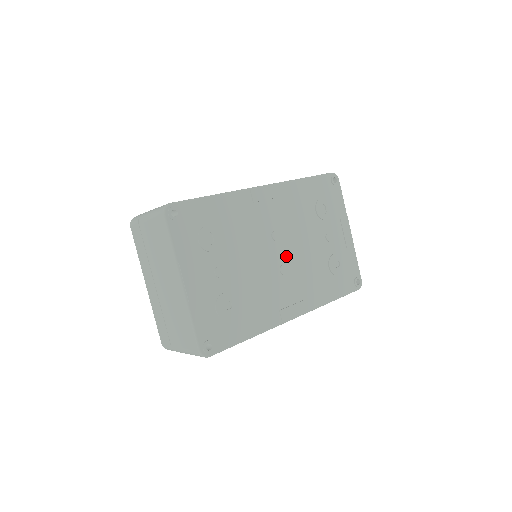
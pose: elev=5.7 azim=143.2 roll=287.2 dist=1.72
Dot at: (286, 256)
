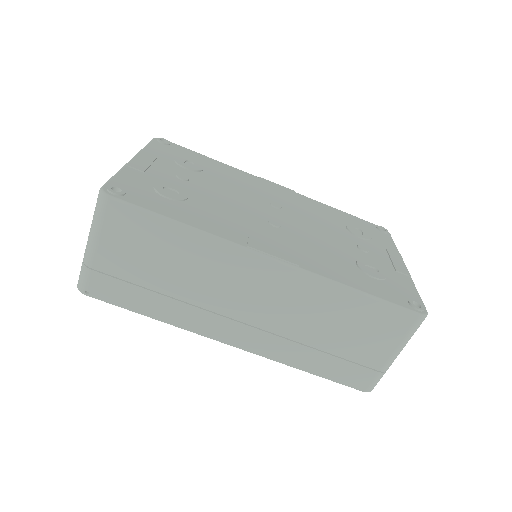
Dot at: (284, 221)
